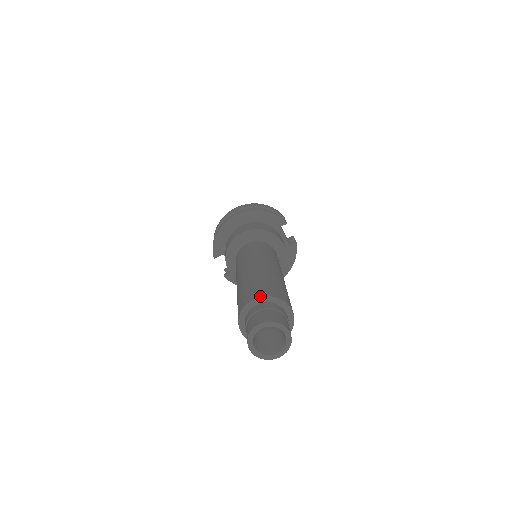
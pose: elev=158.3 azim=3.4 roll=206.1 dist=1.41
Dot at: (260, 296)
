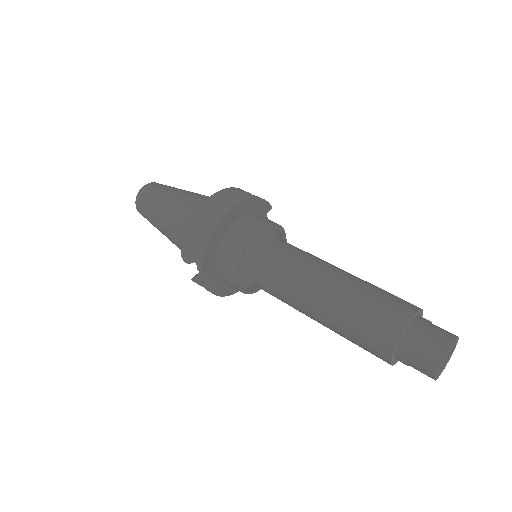
Dot at: (413, 313)
